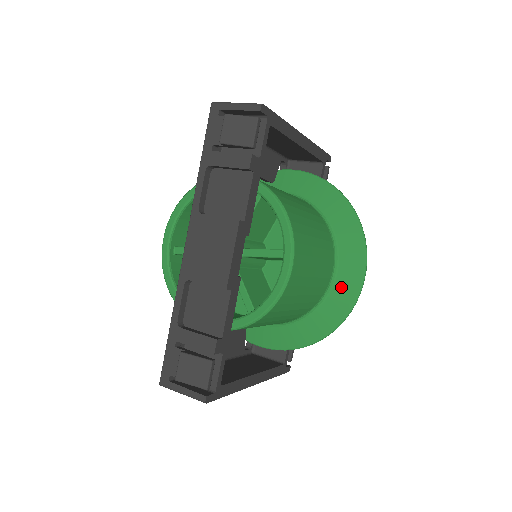
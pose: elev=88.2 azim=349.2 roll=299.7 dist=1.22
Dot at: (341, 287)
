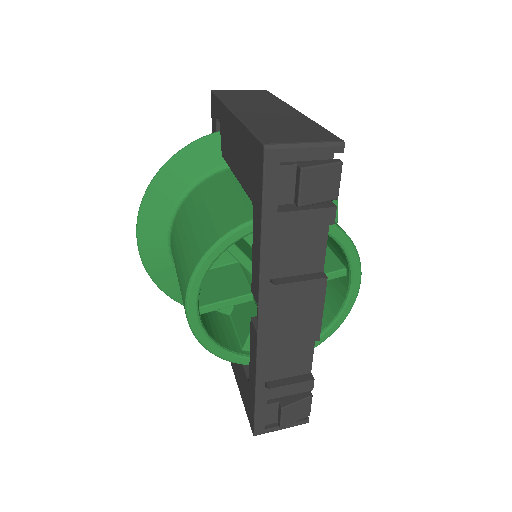
Dot at: occluded
